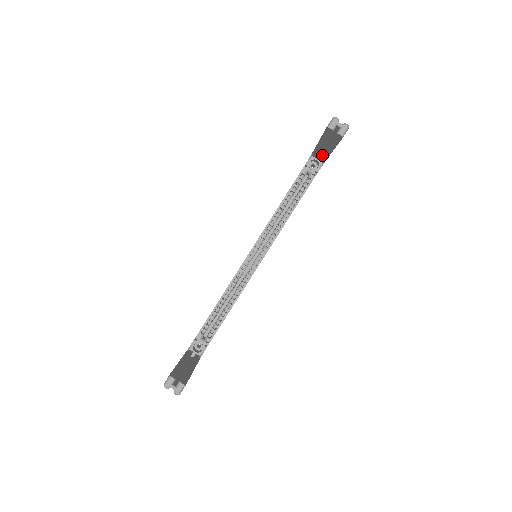
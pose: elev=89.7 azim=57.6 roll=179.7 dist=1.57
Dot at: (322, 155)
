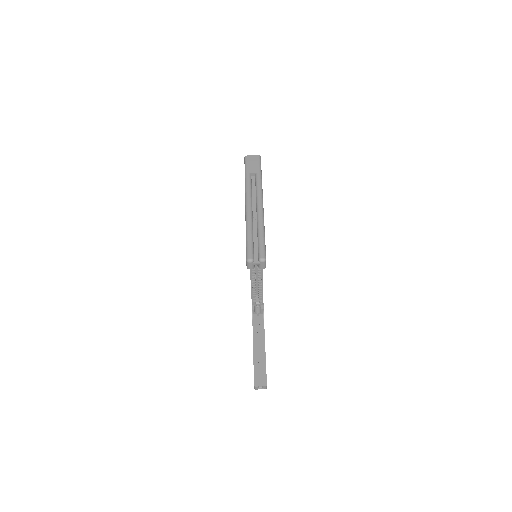
Dot at: occluded
